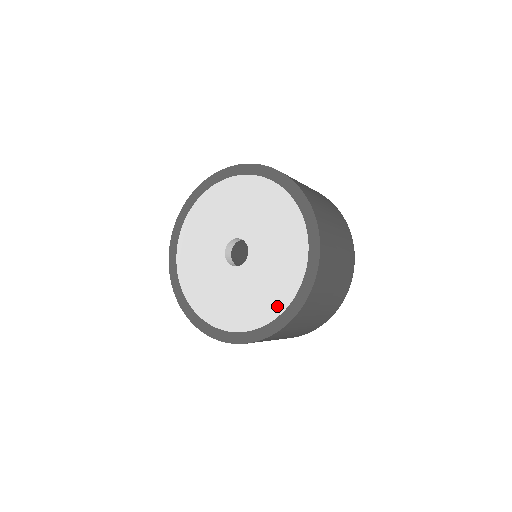
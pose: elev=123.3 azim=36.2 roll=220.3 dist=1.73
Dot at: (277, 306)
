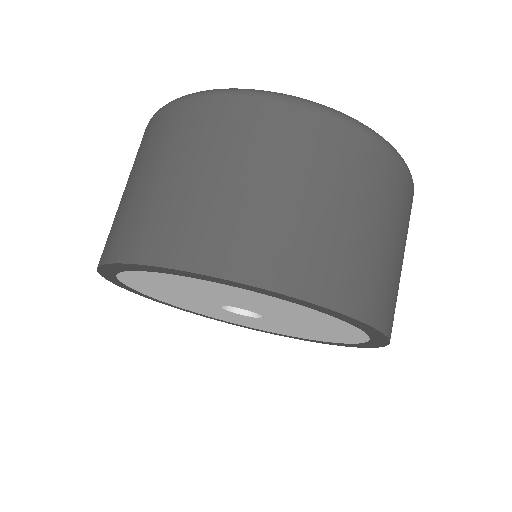
Dot at: occluded
